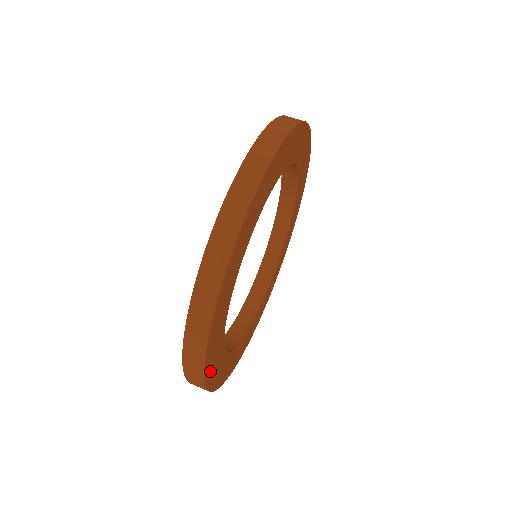
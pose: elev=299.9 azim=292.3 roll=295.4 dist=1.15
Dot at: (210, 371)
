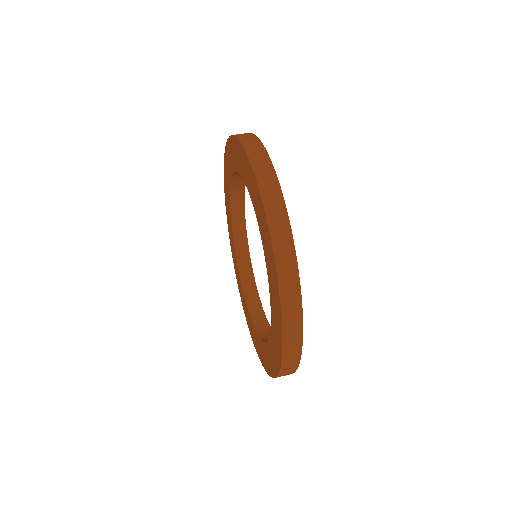
Dot at: occluded
